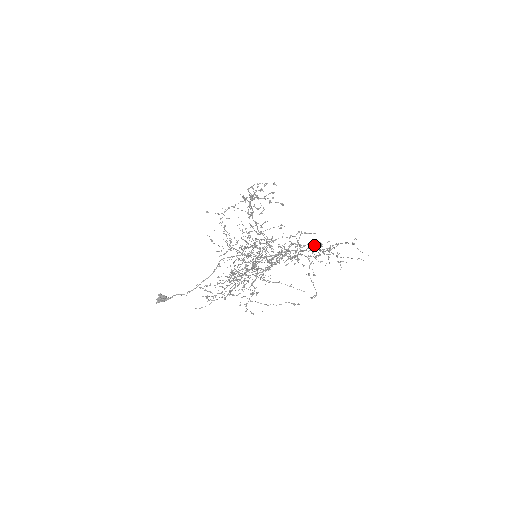
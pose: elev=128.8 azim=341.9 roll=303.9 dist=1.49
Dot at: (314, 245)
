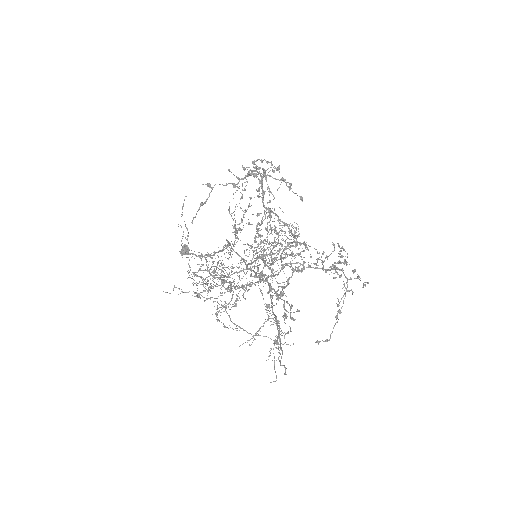
Dot at: (353, 270)
